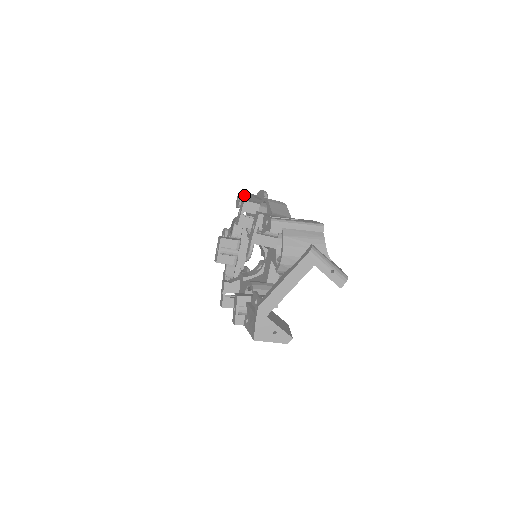
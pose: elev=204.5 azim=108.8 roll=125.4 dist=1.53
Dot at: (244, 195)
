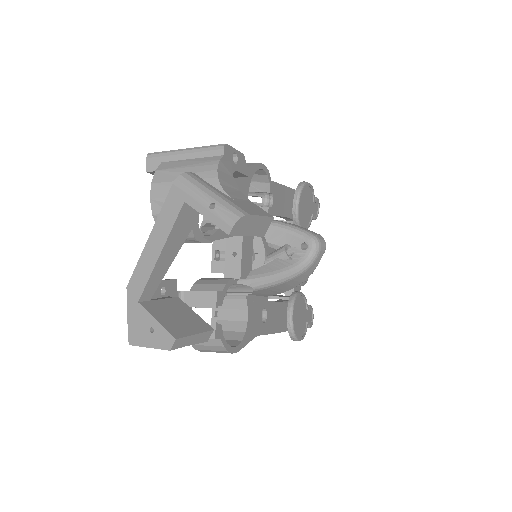
Dot at: occluded
